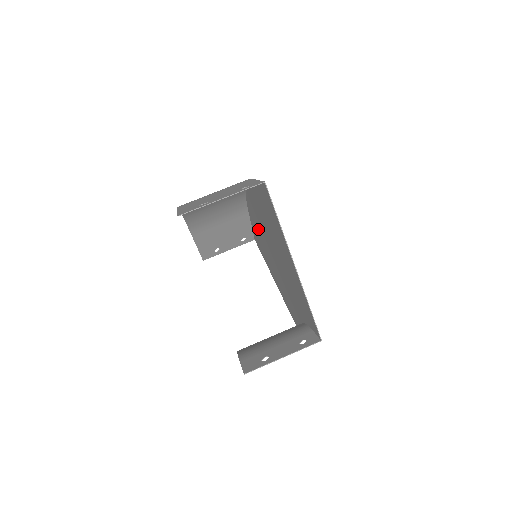
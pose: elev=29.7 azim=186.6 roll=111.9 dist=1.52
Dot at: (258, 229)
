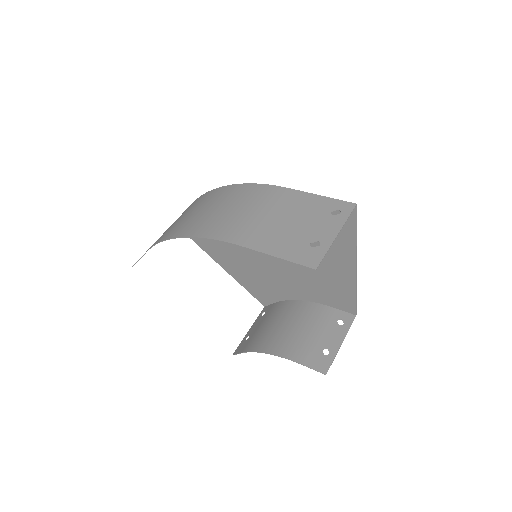
Dot at: occluded
